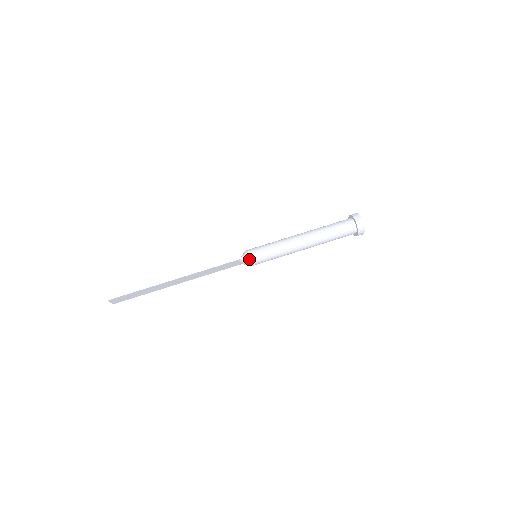
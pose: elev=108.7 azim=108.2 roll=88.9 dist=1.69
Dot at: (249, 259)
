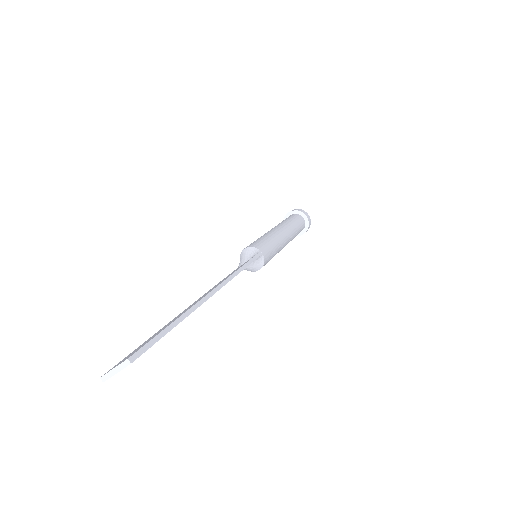
Dot at: (264, 258)
